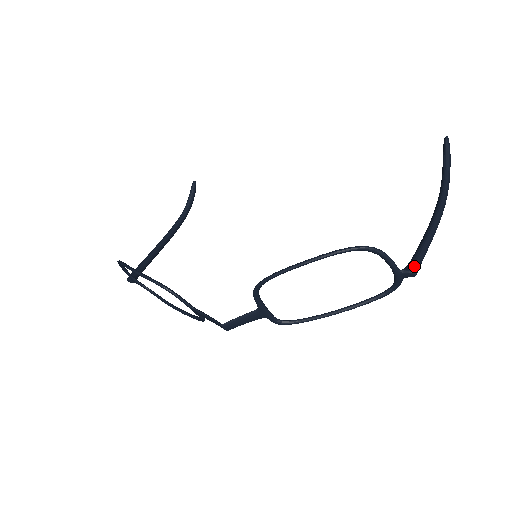
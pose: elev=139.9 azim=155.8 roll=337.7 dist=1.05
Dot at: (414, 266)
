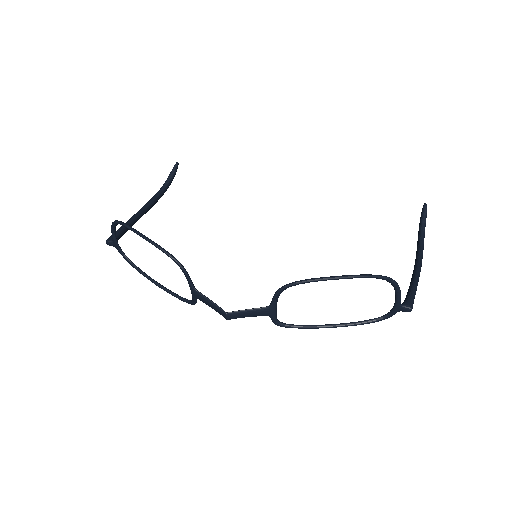
Dot at: (411, 304)
